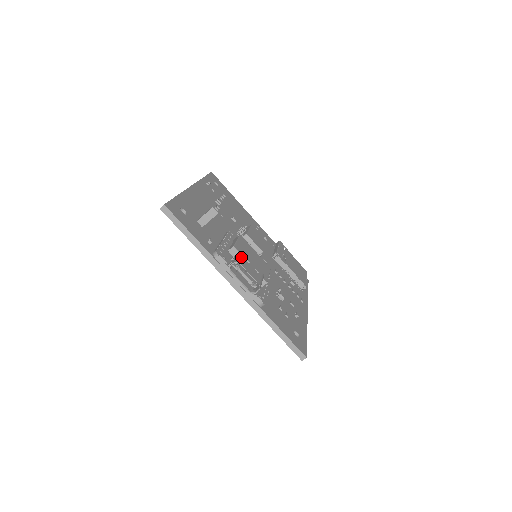
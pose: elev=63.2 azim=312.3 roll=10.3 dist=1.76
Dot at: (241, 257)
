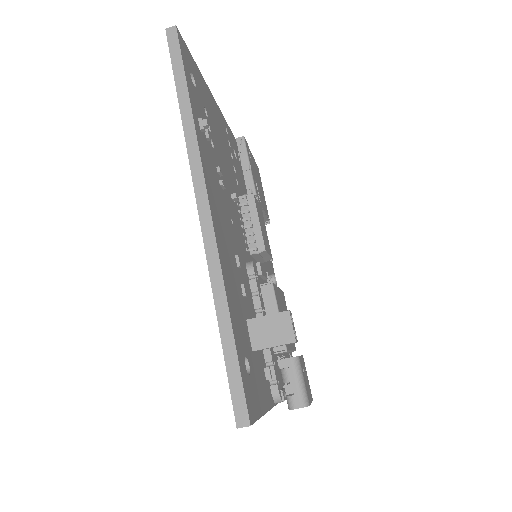
Dot at: (303, 380)
